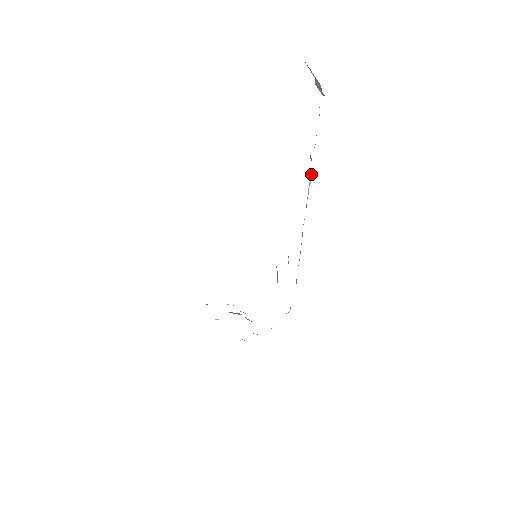
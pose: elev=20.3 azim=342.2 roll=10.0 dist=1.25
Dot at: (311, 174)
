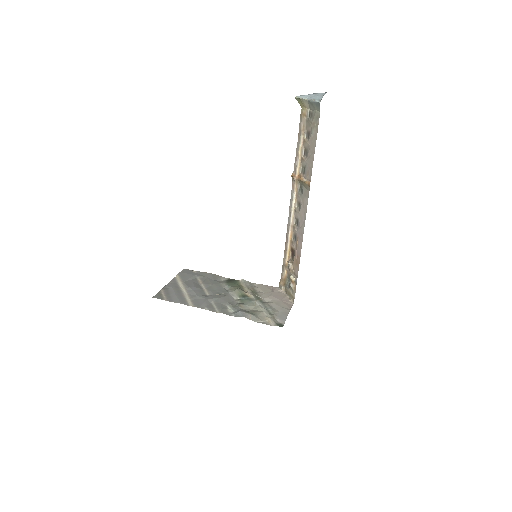
Dot at: (294, 193)
